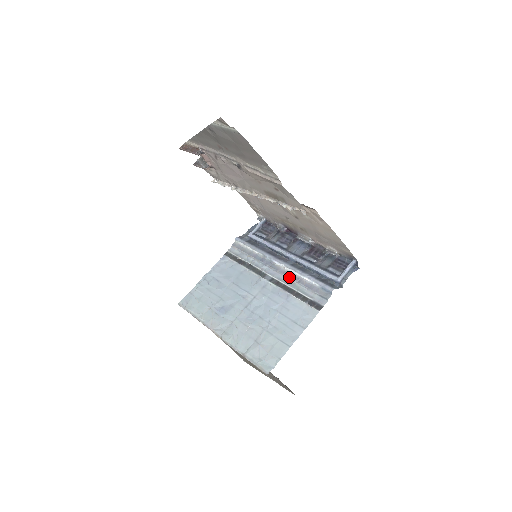
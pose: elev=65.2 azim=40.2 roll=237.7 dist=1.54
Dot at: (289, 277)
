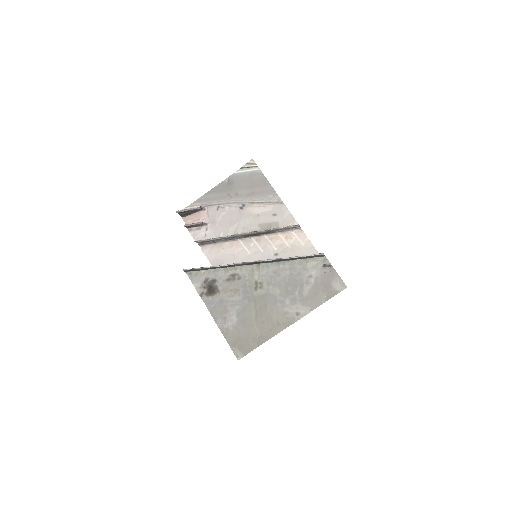
Dot at: occluded
